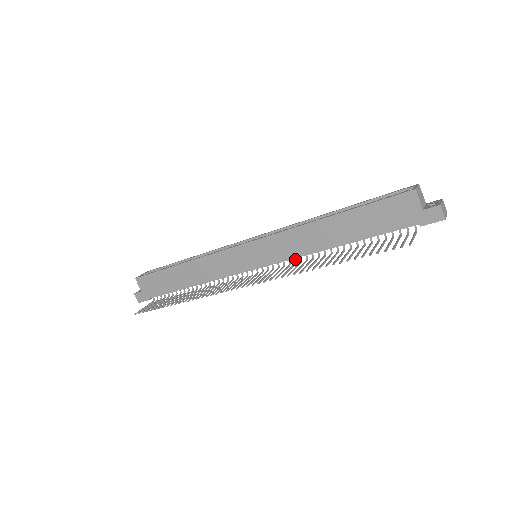
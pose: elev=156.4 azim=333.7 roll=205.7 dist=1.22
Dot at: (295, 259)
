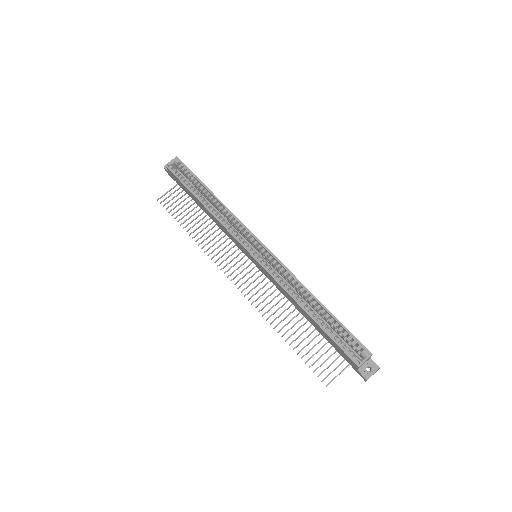
Dot at: occluded
